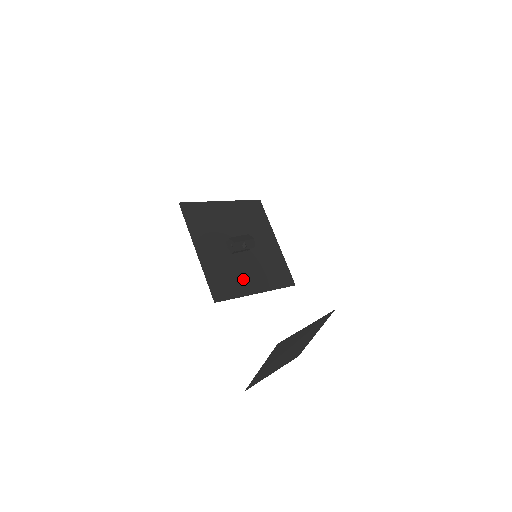
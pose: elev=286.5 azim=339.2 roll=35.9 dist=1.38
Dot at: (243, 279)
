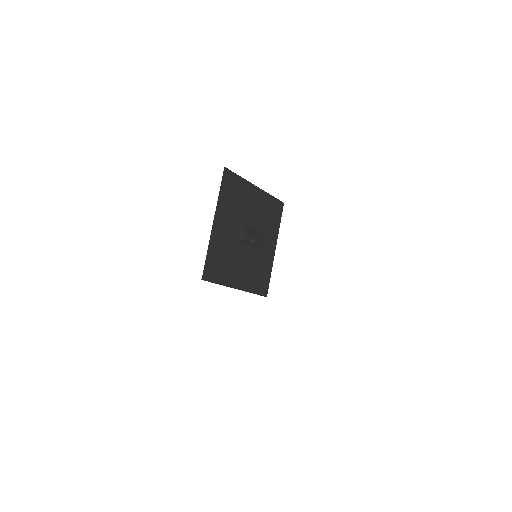
Dot at: (234, 270)
